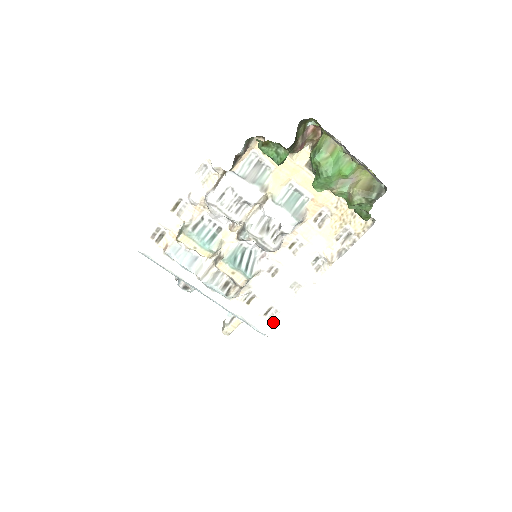
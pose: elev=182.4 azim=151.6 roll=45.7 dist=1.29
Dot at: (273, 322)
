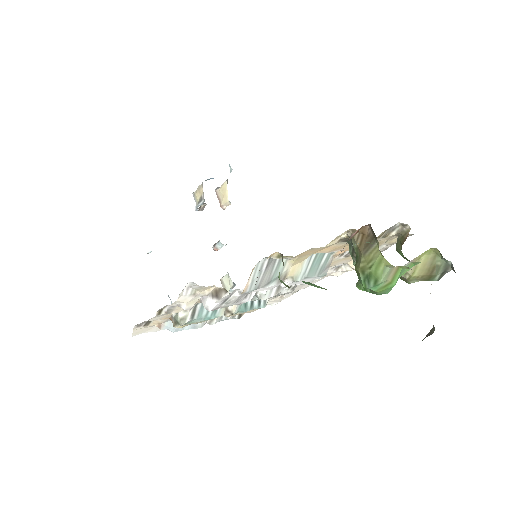
Dot at: (285, 297)
